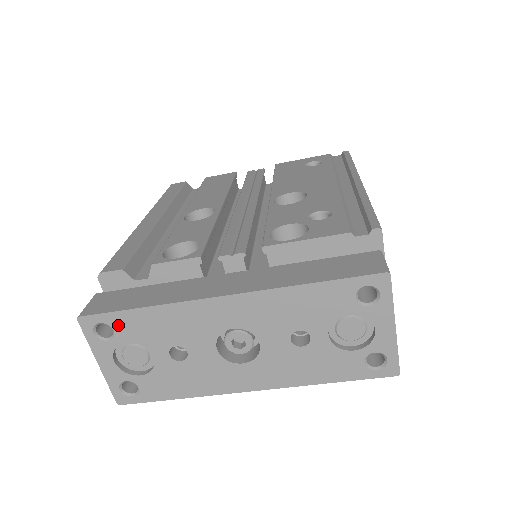
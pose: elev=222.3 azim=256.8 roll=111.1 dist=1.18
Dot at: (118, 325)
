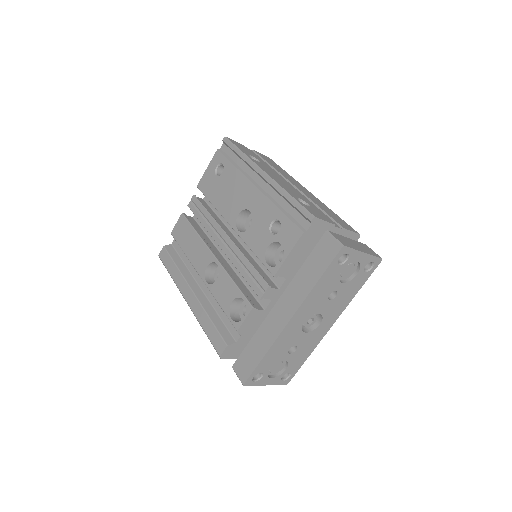
Dot at: (261, 370)
